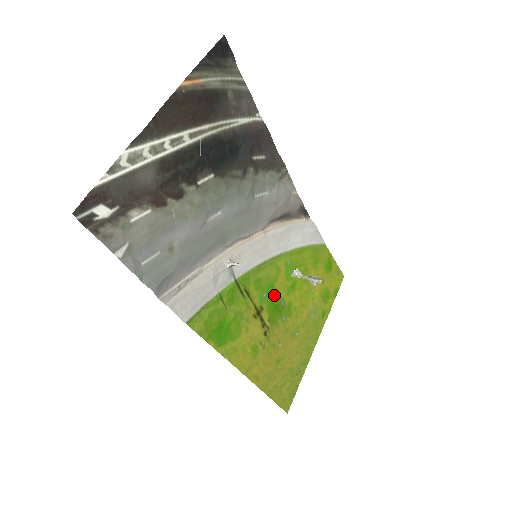
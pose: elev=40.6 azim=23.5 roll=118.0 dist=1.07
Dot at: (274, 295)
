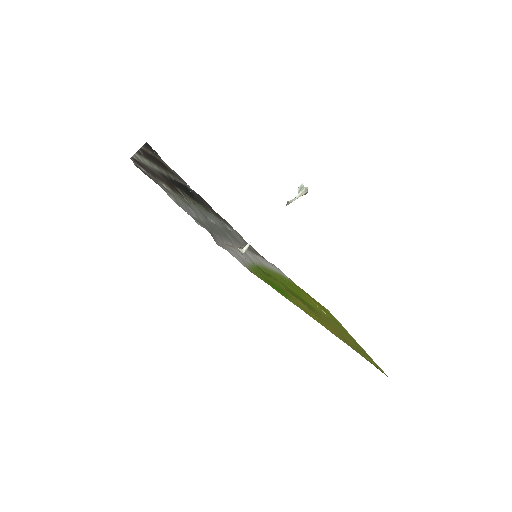
Dot at: (291, 290)
